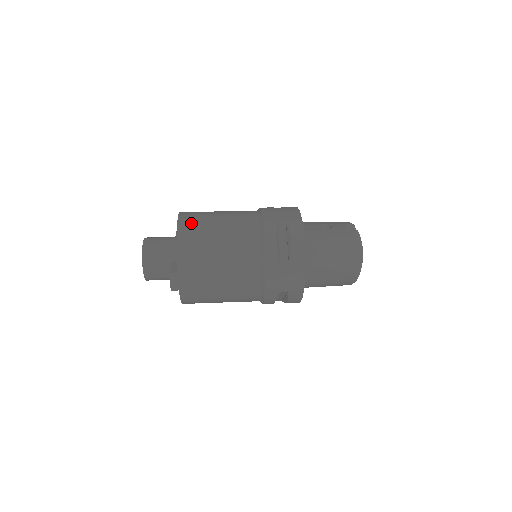
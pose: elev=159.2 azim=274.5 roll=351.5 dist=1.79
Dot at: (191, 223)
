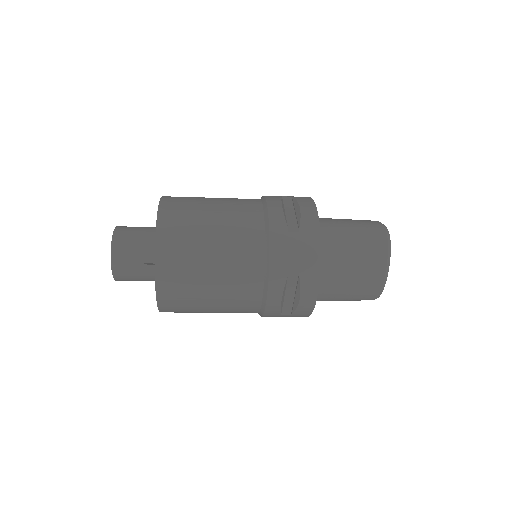
Dot at: occluded
